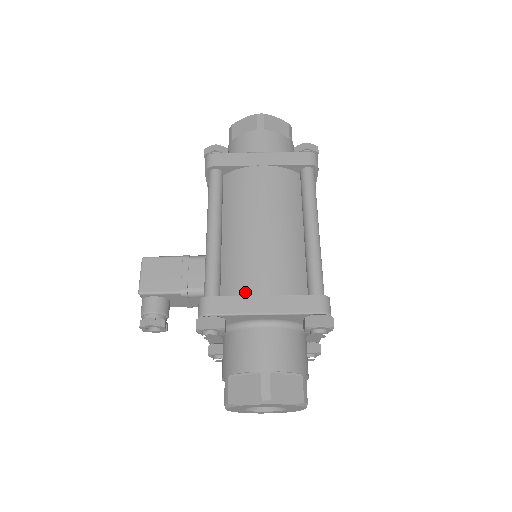
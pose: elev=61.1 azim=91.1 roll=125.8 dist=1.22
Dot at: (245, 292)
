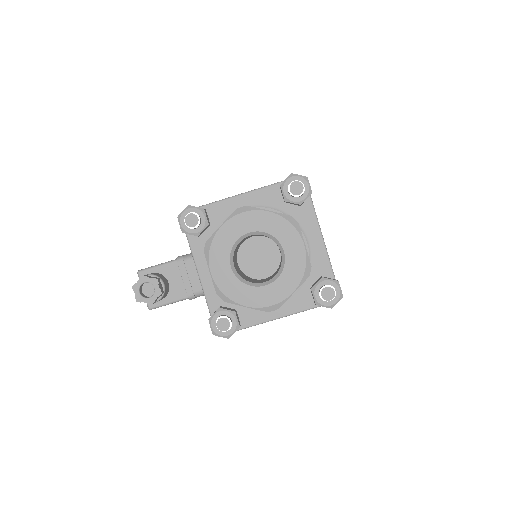
Dot at: occluded
